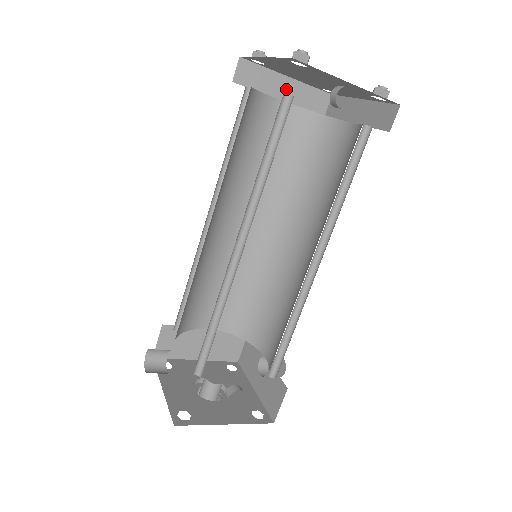
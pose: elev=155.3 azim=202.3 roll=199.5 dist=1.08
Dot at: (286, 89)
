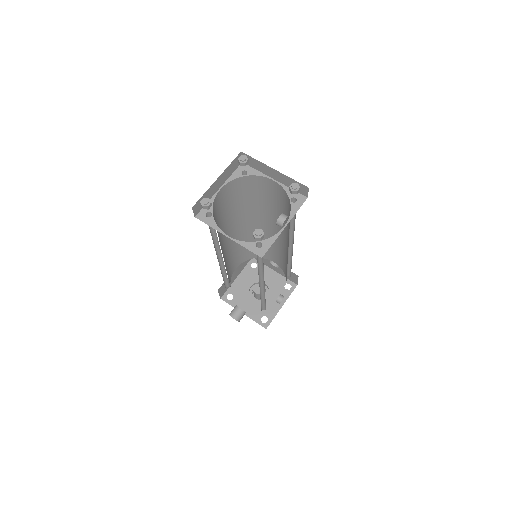
Dot at: (219, 183)
